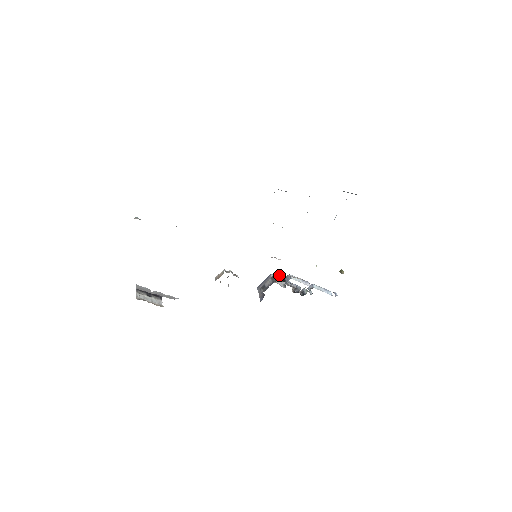
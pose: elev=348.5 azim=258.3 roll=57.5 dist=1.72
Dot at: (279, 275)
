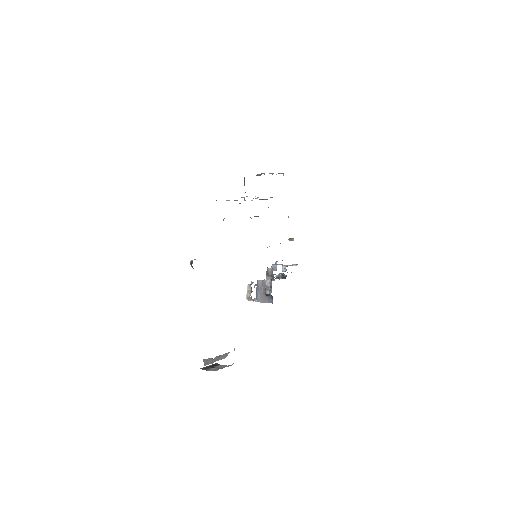
Dot at: (269, 268)
